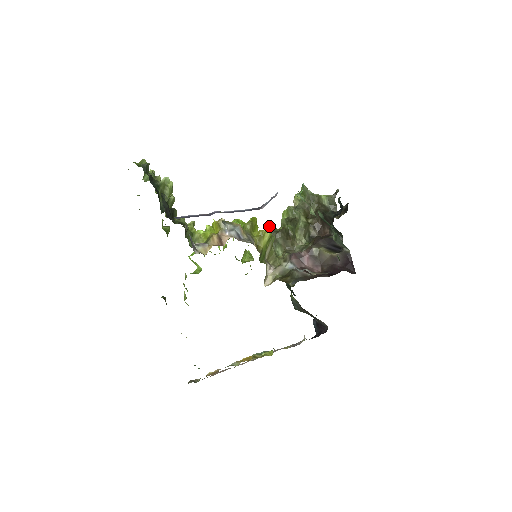
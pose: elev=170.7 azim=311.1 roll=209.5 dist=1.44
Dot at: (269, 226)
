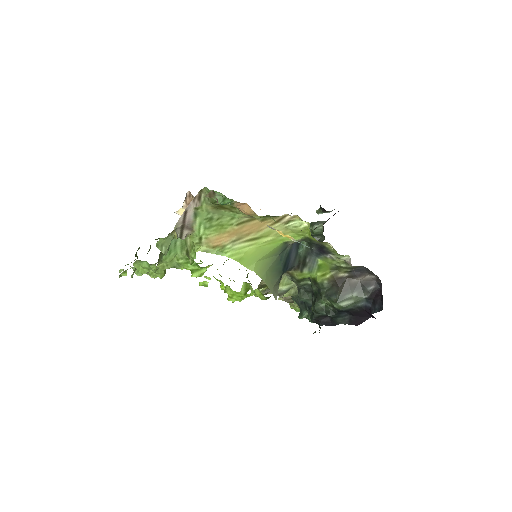
Dot at: occluded
